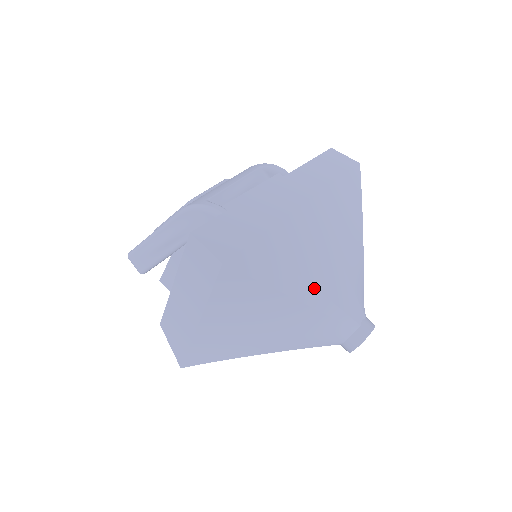
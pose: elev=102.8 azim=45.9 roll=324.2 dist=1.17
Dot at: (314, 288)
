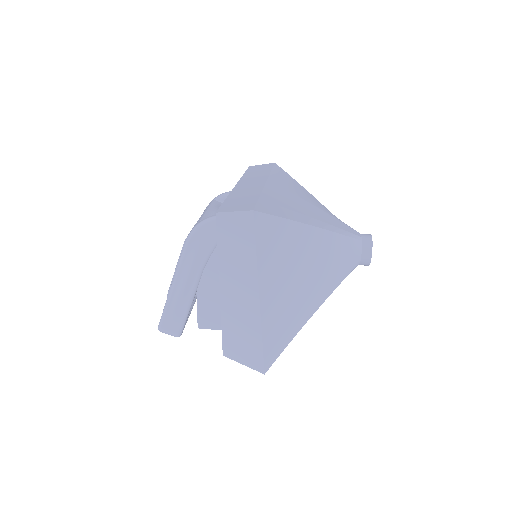
Dot at: (316, 219)
